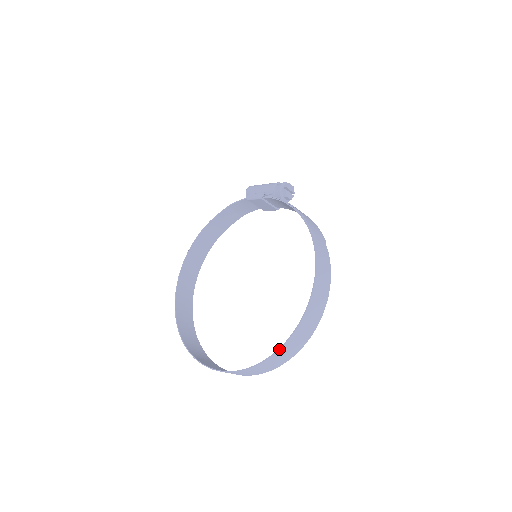
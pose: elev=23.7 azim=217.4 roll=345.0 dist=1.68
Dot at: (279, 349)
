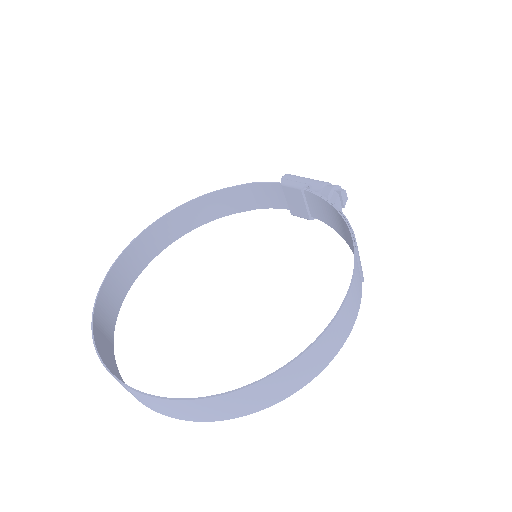
Dot at: (231, 392)
